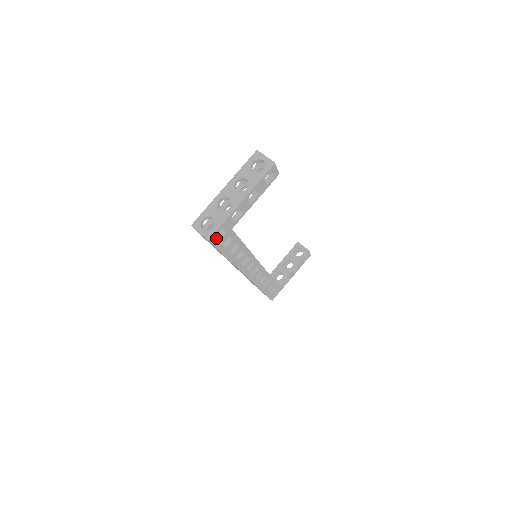
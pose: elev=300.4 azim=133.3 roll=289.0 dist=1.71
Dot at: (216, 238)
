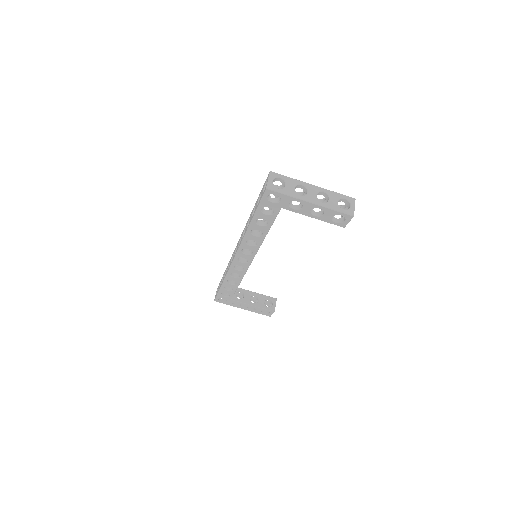
Dot at: (269, 197)
